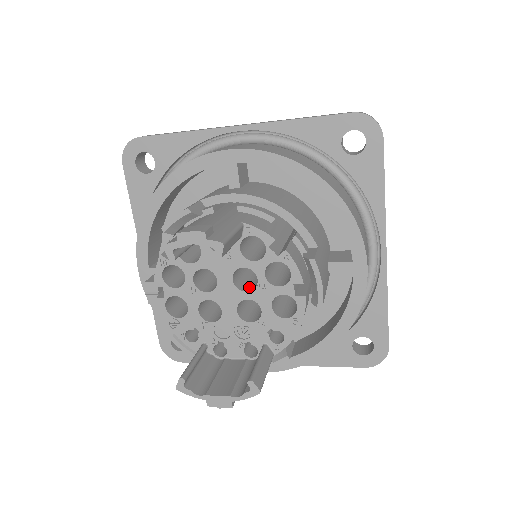
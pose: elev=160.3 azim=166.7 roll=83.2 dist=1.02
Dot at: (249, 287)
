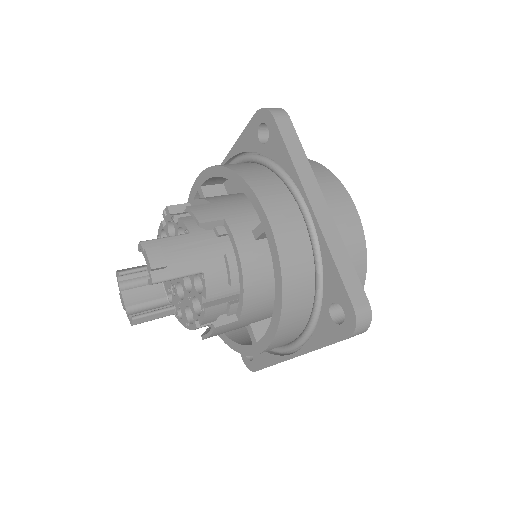
Dot at: occluded
